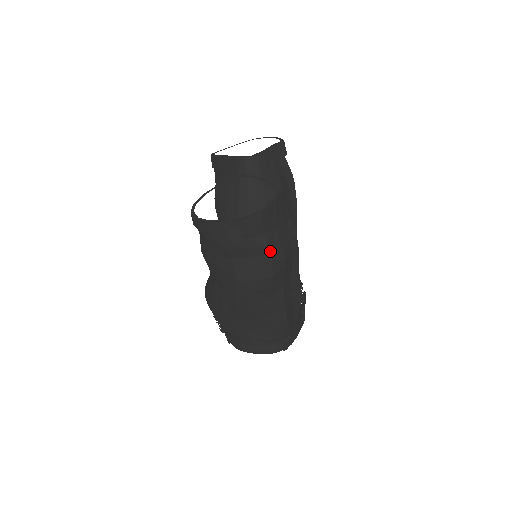
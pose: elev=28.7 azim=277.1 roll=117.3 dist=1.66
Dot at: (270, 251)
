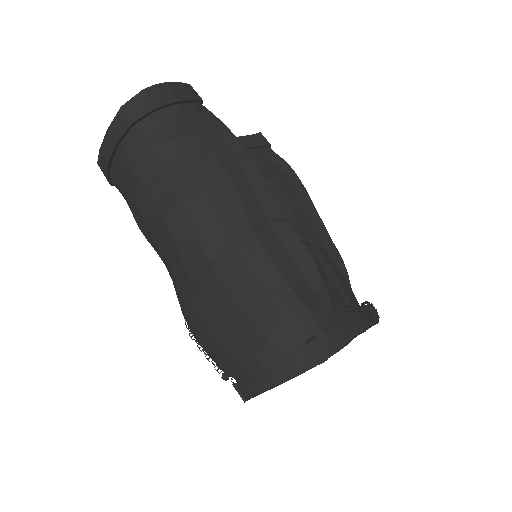
Dot at: (186, 150)
